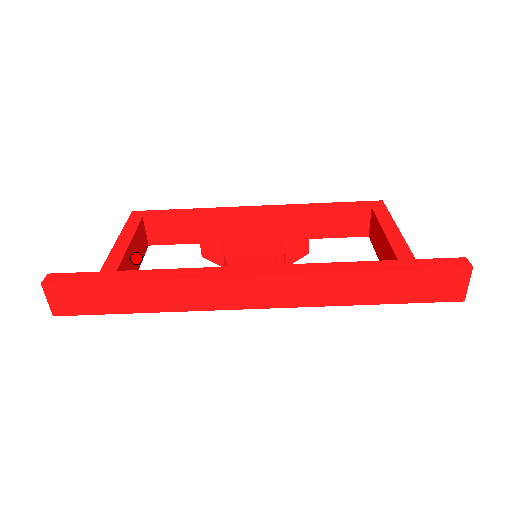
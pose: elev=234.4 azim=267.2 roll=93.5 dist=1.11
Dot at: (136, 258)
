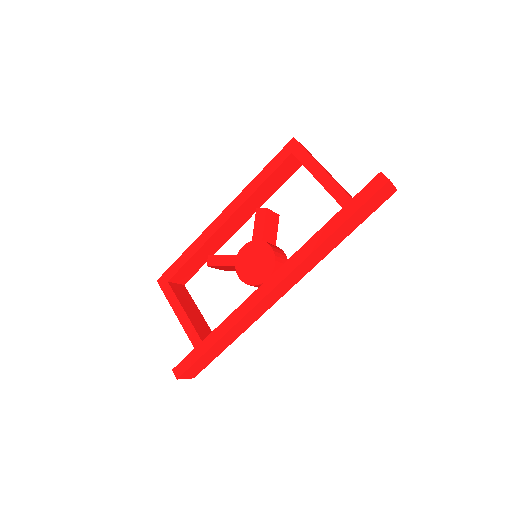
Dot at: (193, 309)
